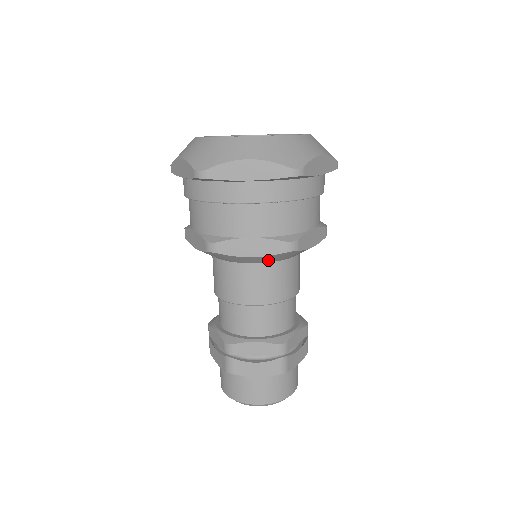
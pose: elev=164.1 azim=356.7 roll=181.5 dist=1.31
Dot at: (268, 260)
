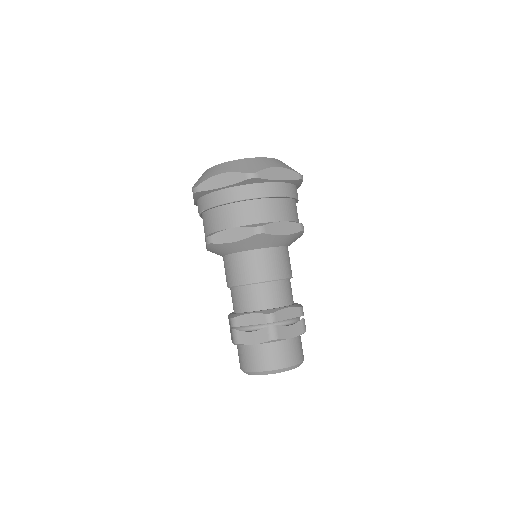
Dot at: (250, 246)
